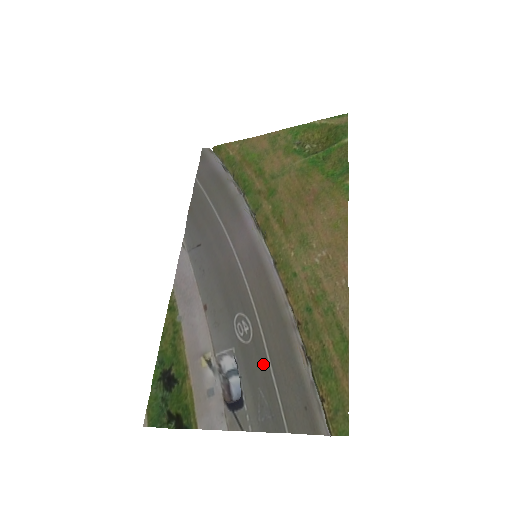
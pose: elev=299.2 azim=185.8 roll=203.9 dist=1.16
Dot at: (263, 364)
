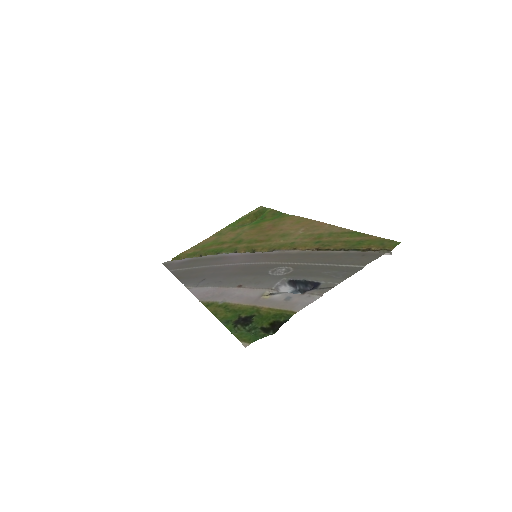
Dot at: (313, 267)
